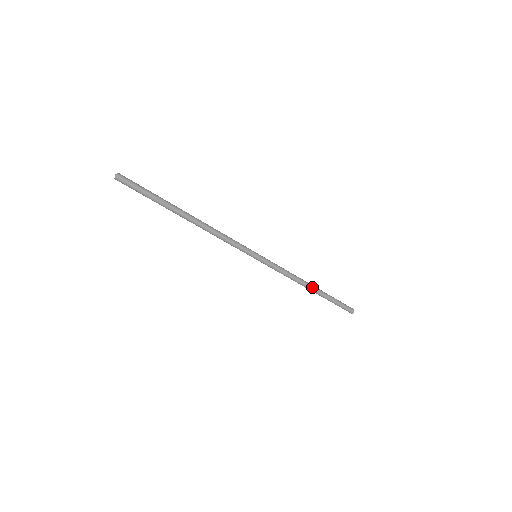
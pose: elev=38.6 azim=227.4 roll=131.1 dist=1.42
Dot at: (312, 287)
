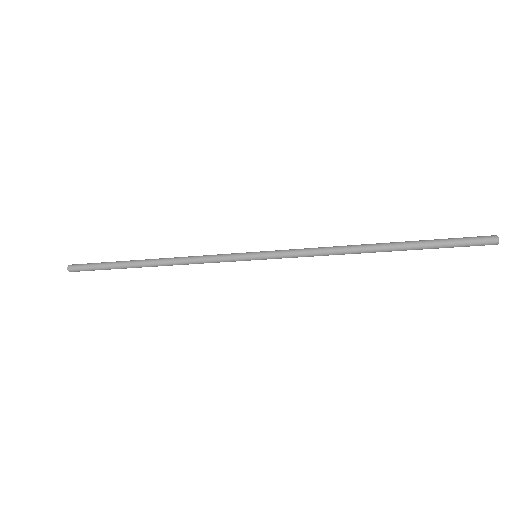
Dot at: (373, 249)
